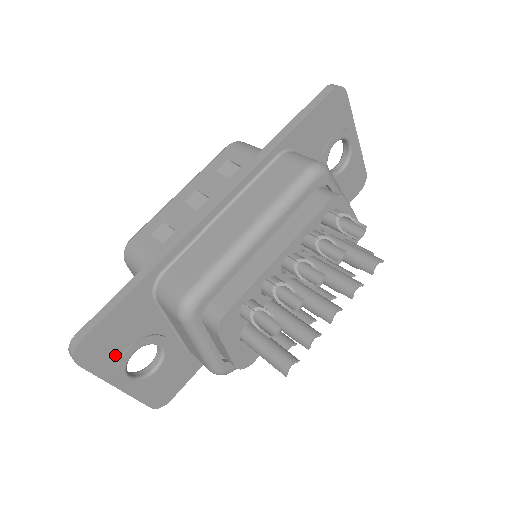
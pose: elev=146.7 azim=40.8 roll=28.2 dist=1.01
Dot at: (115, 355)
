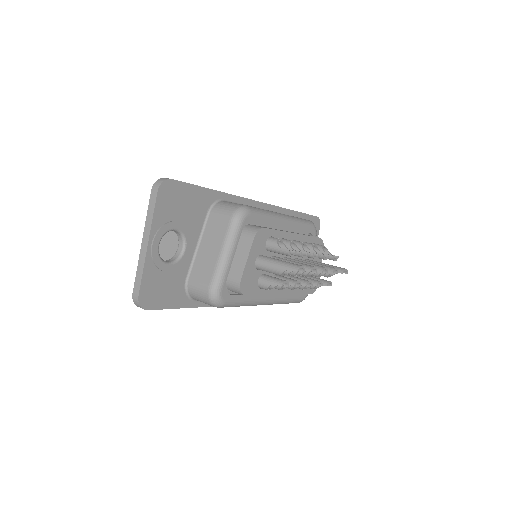
Dot at: (170, 216)
